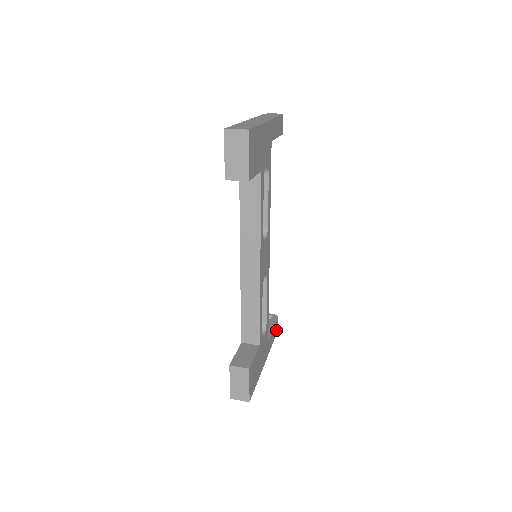
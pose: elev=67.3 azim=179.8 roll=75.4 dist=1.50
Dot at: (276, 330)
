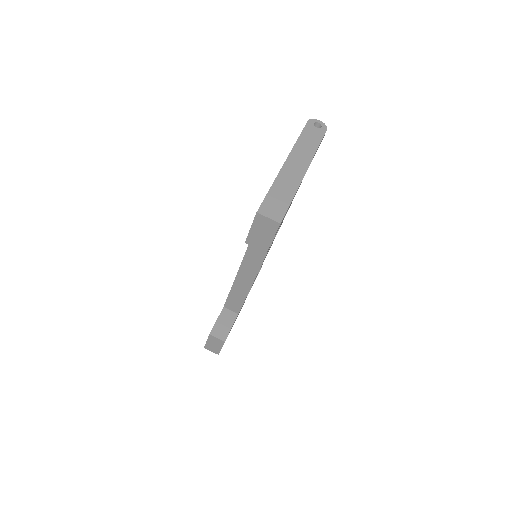
Dot at: occluded
